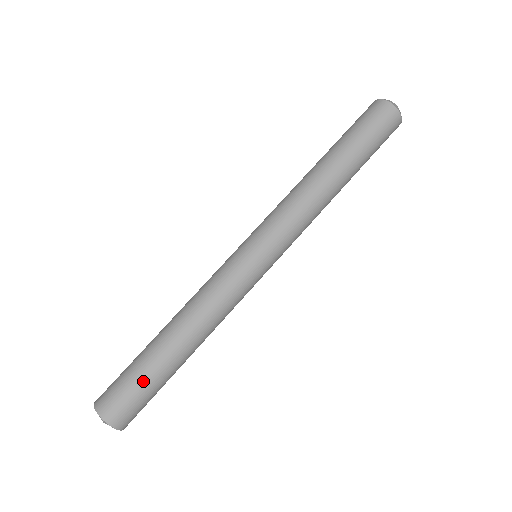
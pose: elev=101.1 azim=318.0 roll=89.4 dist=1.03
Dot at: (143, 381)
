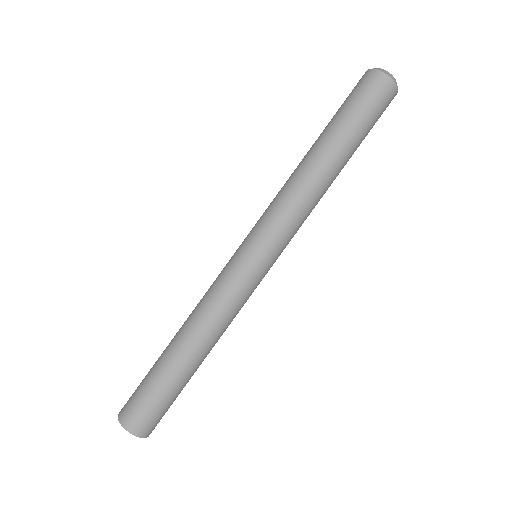
Dot at: (162, 394)
